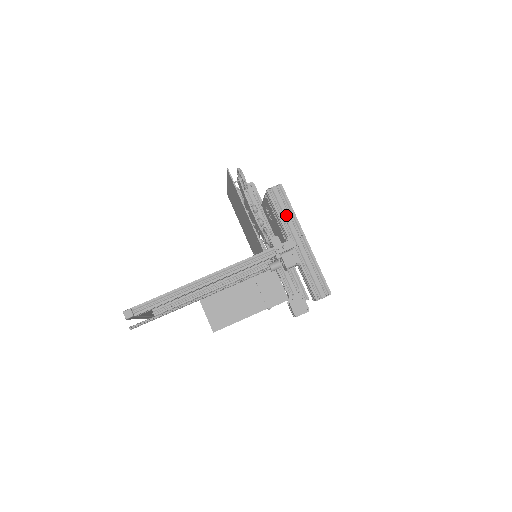
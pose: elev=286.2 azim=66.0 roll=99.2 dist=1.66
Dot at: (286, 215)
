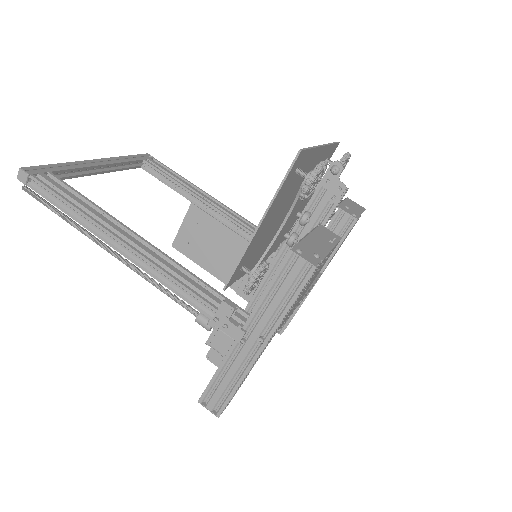
Dot at: (273, 303)
